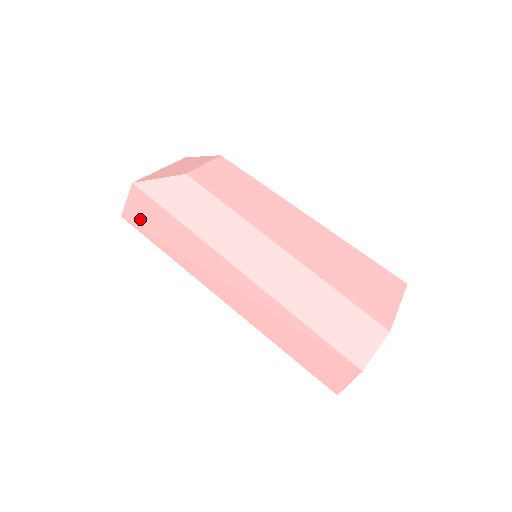
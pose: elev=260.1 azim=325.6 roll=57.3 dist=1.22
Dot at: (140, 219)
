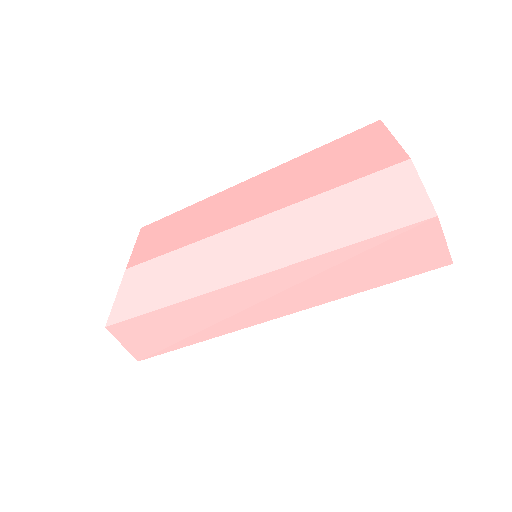
Dot at: (148, 345)
